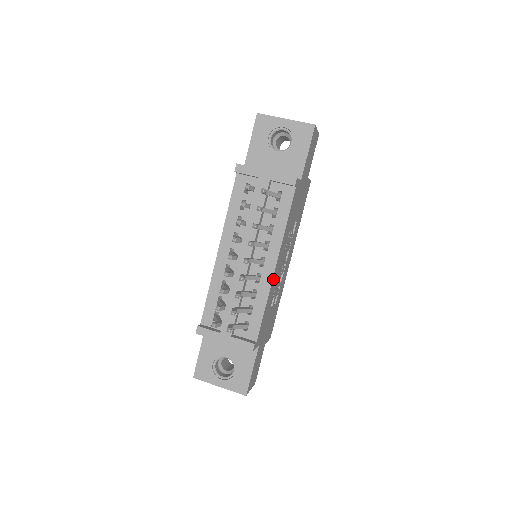
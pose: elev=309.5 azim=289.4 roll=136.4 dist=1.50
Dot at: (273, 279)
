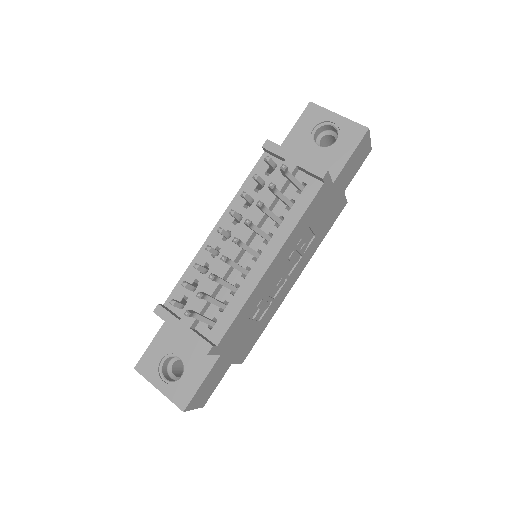
Dot at: (262, 280)
